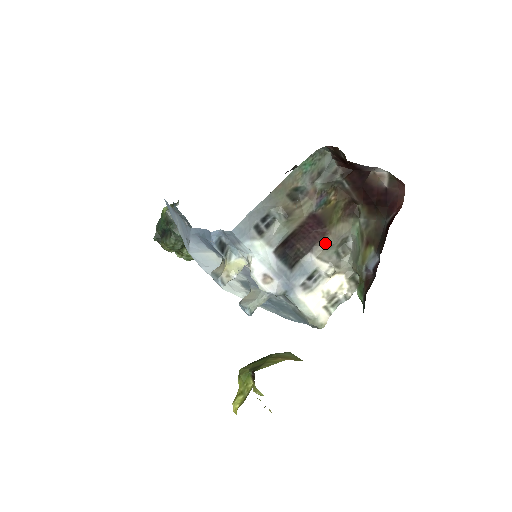
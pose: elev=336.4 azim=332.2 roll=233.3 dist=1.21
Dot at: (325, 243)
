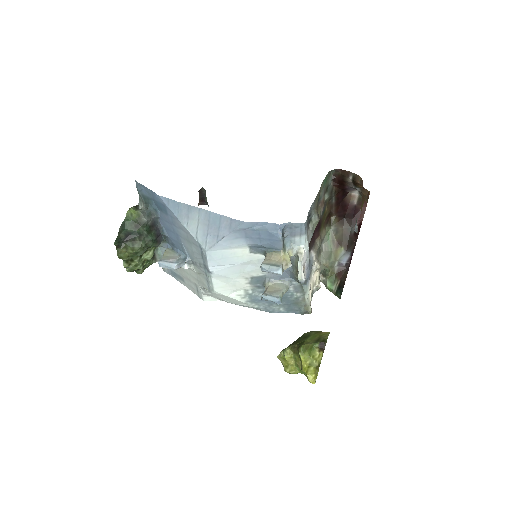
Dot at: (318, 243)
